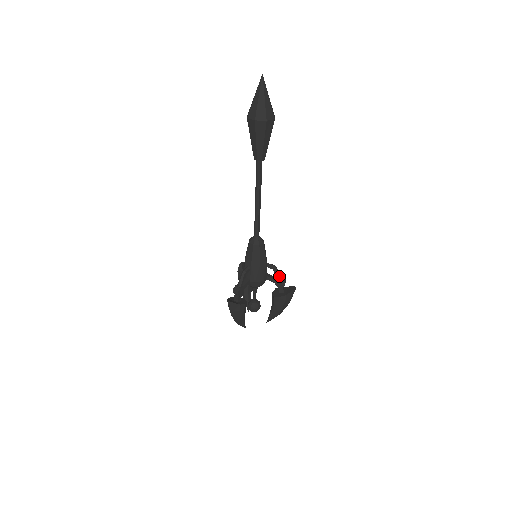
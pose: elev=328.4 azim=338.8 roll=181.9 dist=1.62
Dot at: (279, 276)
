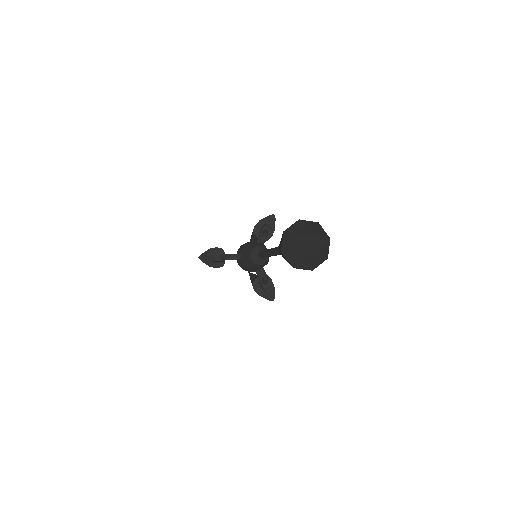
Dot at: (265, 284)
